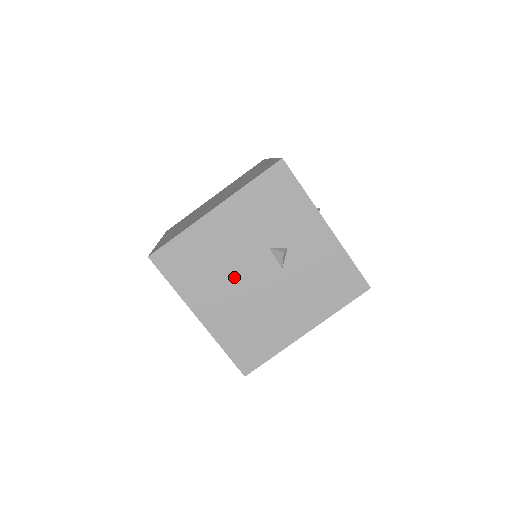
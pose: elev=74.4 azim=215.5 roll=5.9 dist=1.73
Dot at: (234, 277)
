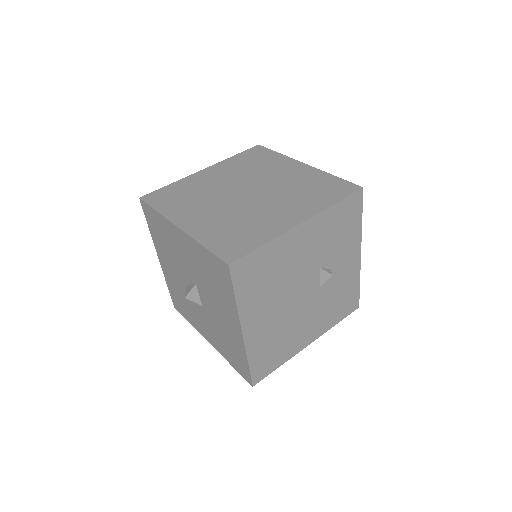
Dot at: (286, 293)
